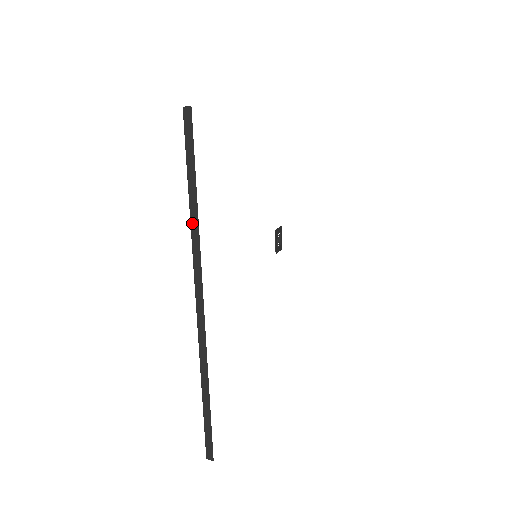
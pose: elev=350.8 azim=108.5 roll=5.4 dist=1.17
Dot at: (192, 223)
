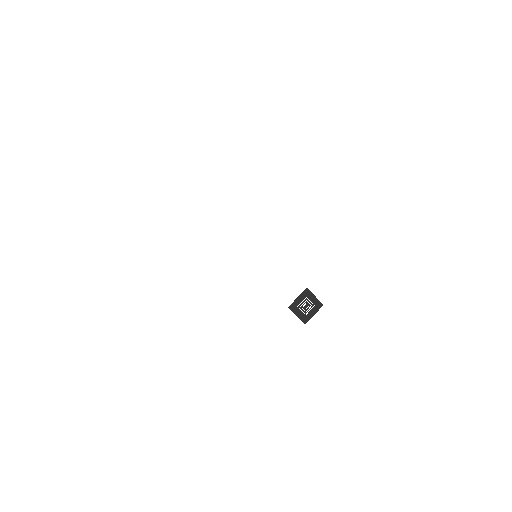
Dot at: occluded
